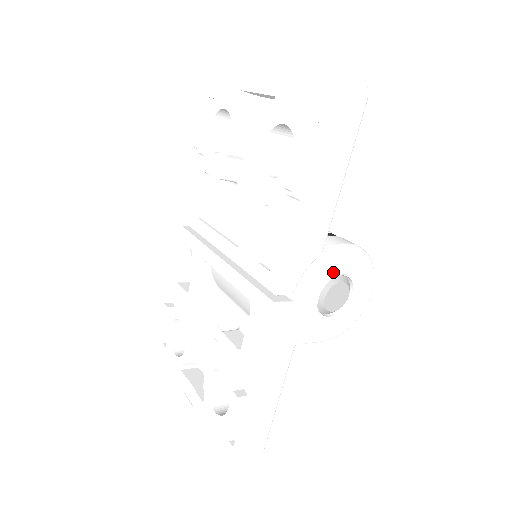
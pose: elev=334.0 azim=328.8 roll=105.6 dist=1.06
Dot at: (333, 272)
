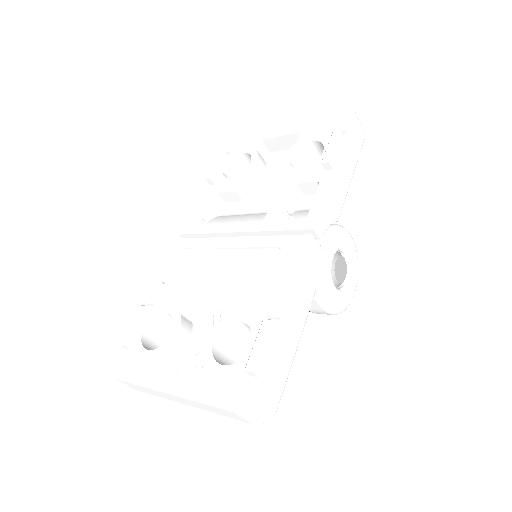
Dot at: (342, 243)
